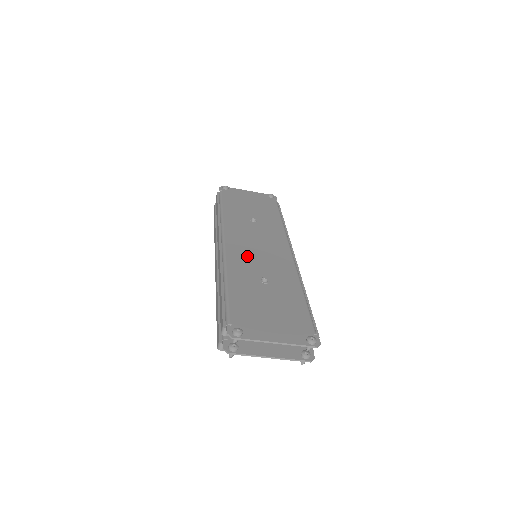
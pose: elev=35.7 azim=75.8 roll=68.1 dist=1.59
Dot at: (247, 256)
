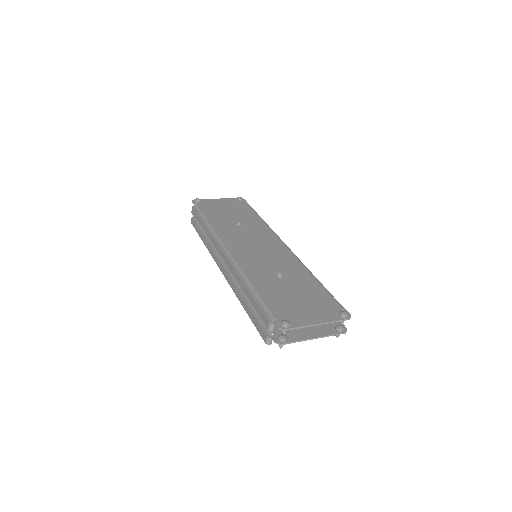
Dot at: (253, 258)
